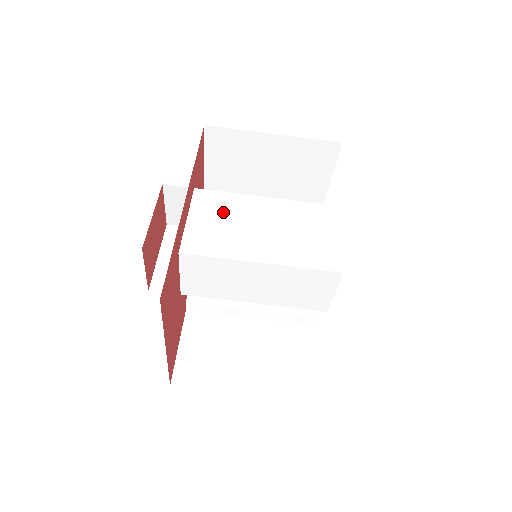
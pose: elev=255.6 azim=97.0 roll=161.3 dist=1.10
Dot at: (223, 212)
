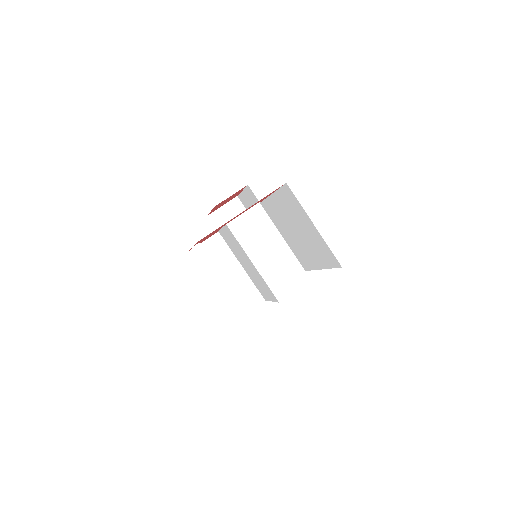
Dot at: occluded
